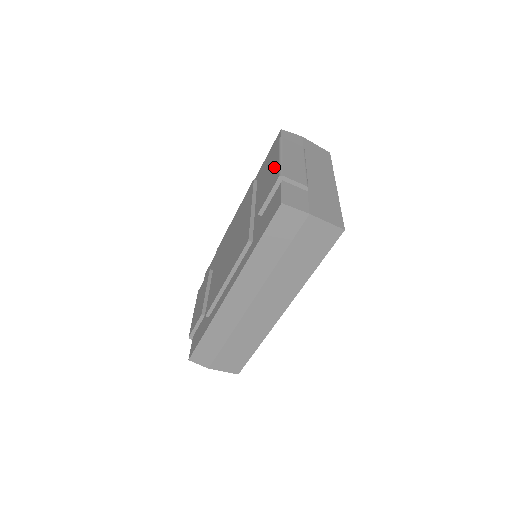
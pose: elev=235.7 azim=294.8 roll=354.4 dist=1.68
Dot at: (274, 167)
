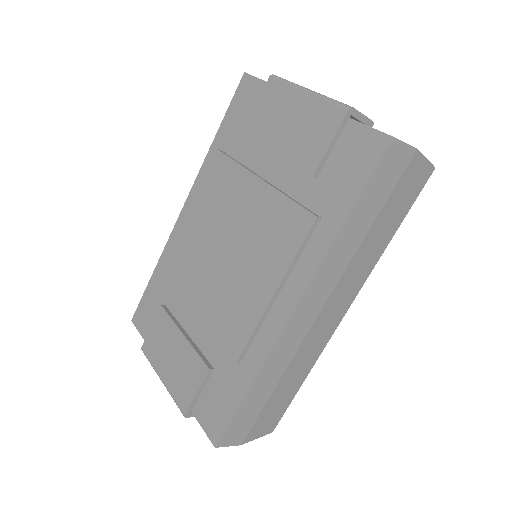
Dot at: (305, 107)
